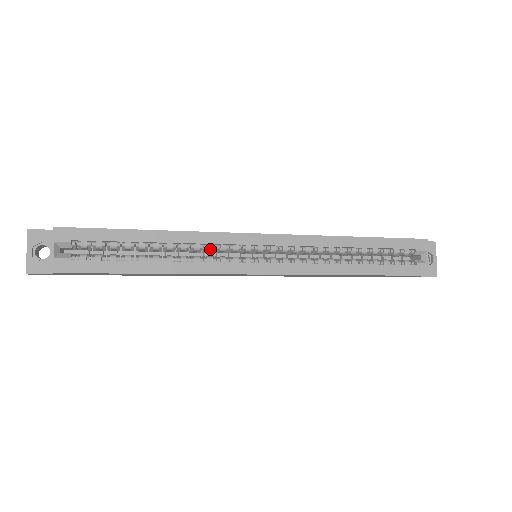
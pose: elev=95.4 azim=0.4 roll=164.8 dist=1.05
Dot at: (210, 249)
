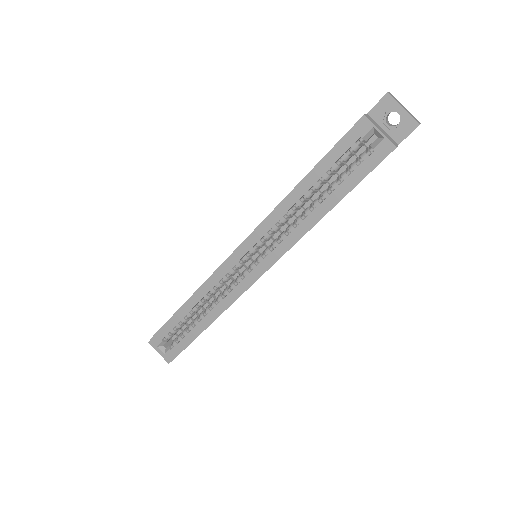
Dot at: (221, 286)
